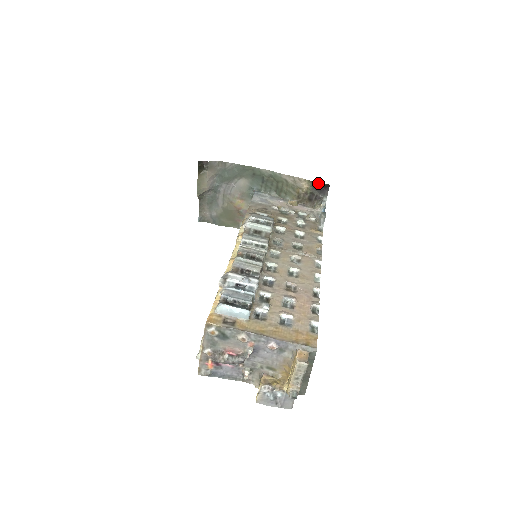
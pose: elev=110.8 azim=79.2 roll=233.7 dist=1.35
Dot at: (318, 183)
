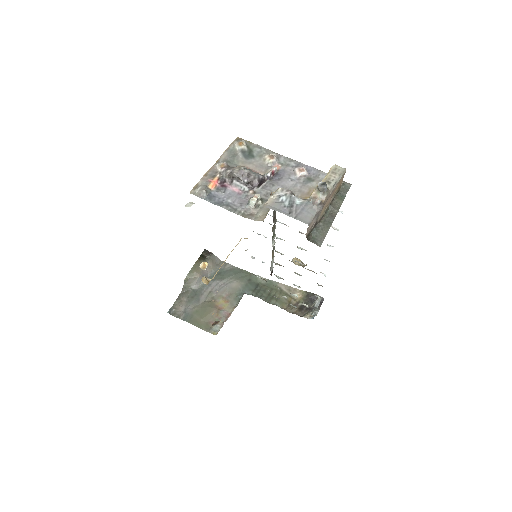
Dot at: (313, 294)
